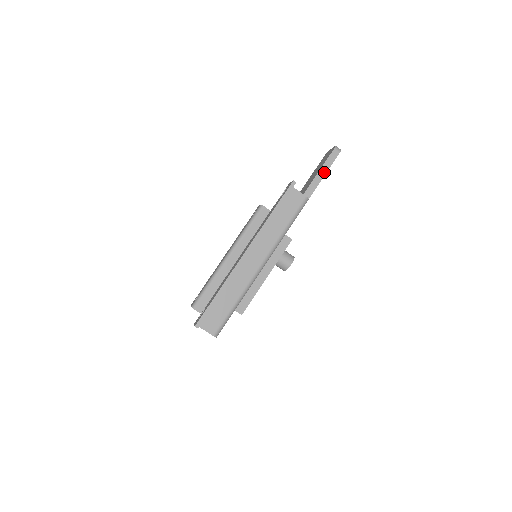
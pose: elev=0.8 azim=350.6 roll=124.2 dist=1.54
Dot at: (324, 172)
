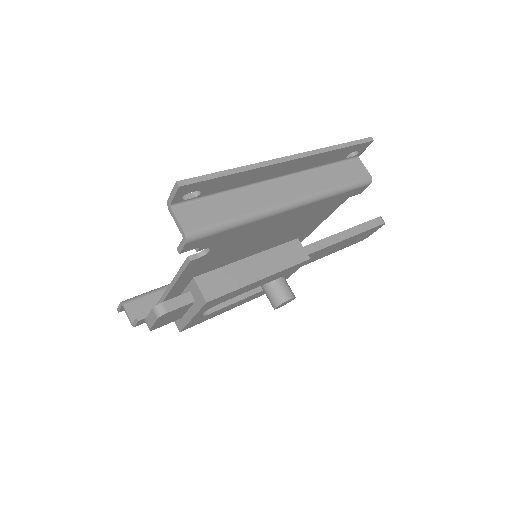
Dot at: (363, 229)
